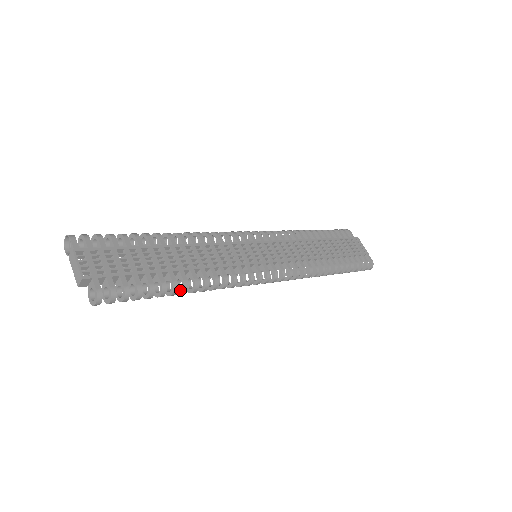
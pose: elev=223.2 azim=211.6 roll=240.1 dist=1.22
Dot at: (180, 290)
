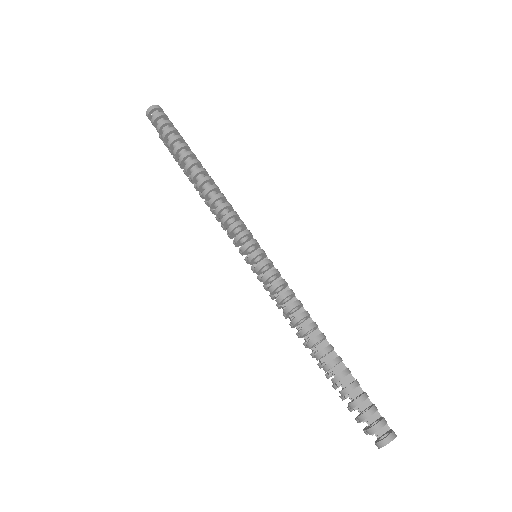
Dot at: (189, 164)
